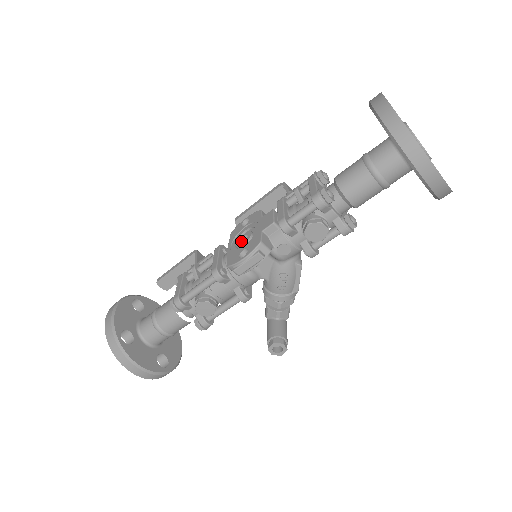
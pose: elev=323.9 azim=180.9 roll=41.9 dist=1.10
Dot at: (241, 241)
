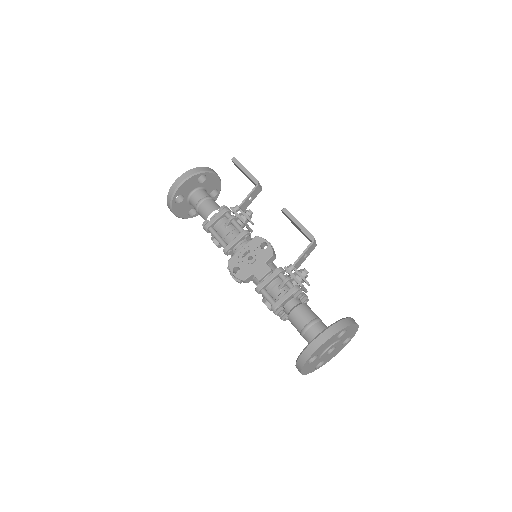
Dot at: (247, 257)
